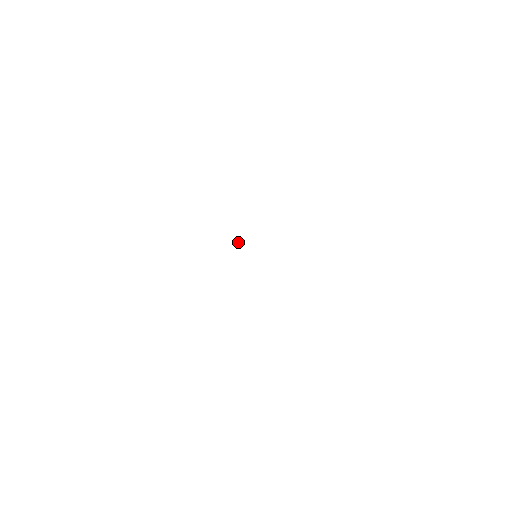
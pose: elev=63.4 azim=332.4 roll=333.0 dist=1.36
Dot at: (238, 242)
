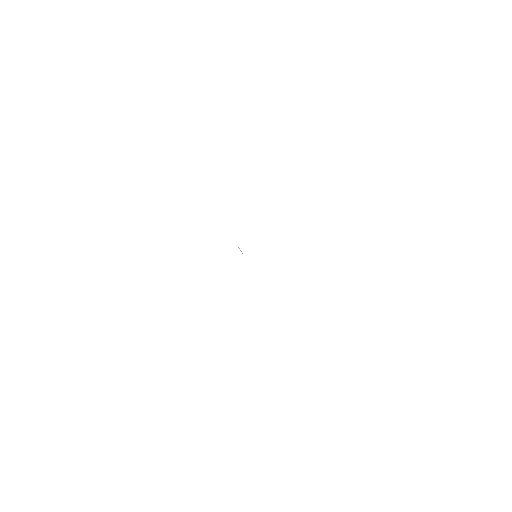
Dot at: (240, 250)
